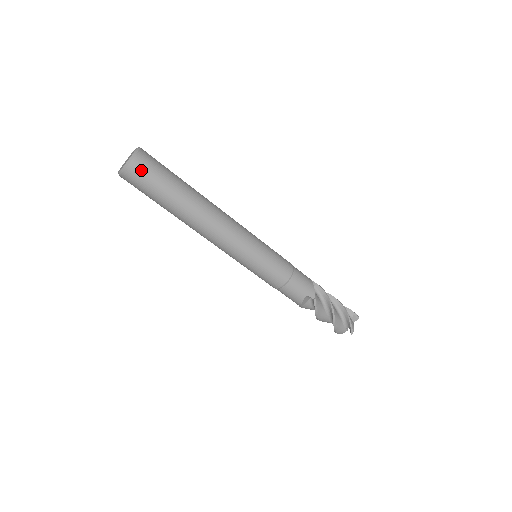
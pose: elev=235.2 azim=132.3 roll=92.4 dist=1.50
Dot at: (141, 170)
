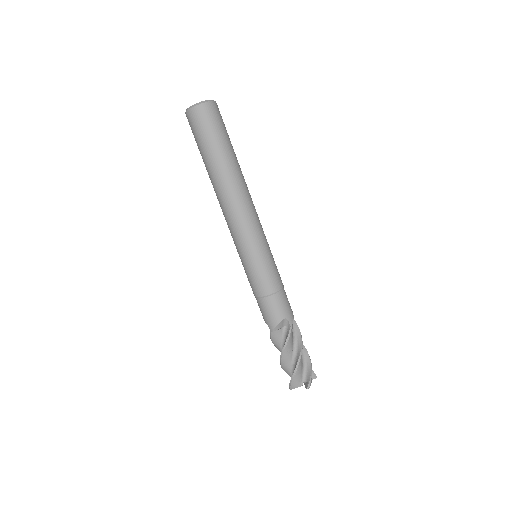
Dot at: (212, 113)
